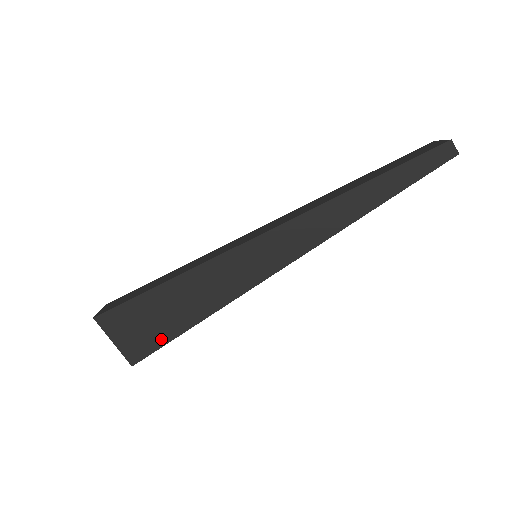
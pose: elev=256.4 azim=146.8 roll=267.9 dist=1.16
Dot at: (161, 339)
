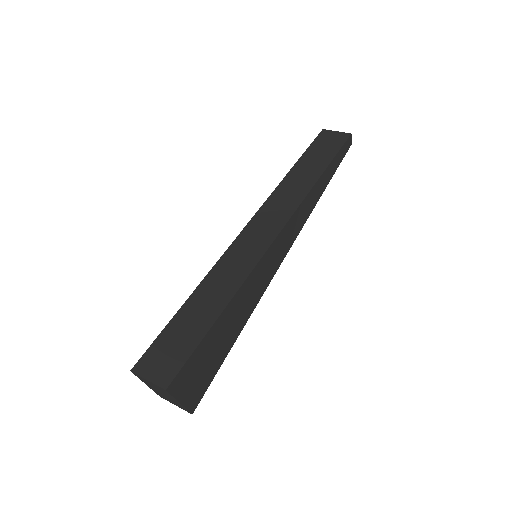
Dot at: (214, 371)
